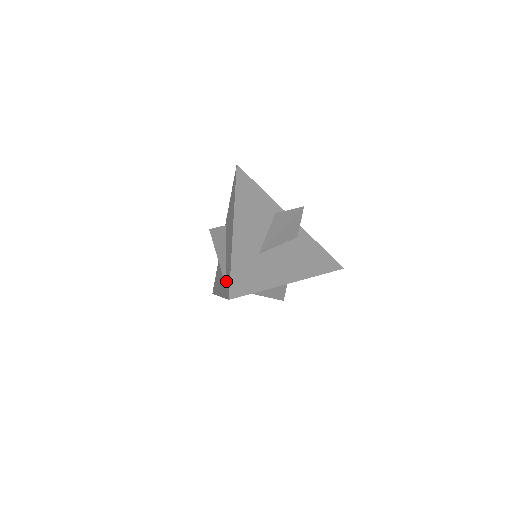
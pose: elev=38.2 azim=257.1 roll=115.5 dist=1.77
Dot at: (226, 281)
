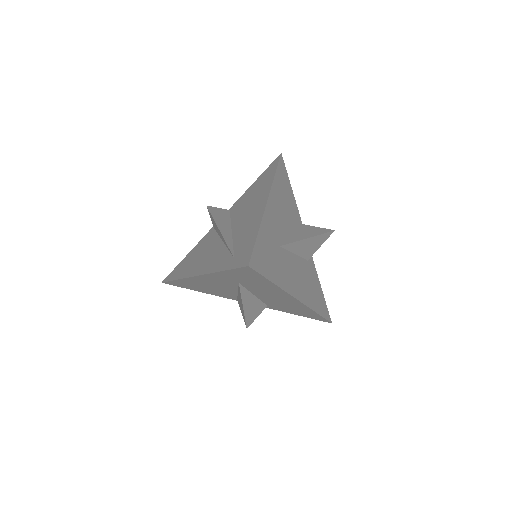
Dot at: (235, 252)
